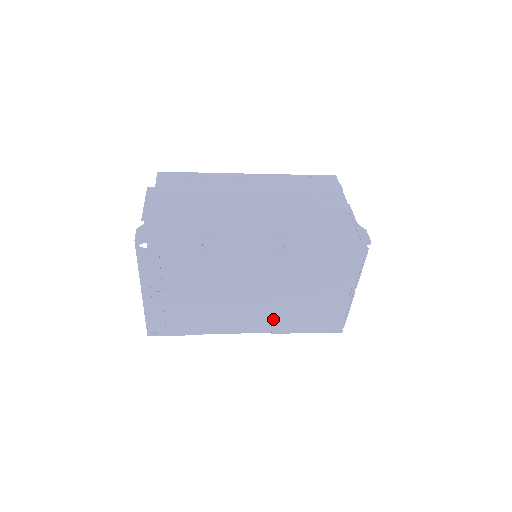
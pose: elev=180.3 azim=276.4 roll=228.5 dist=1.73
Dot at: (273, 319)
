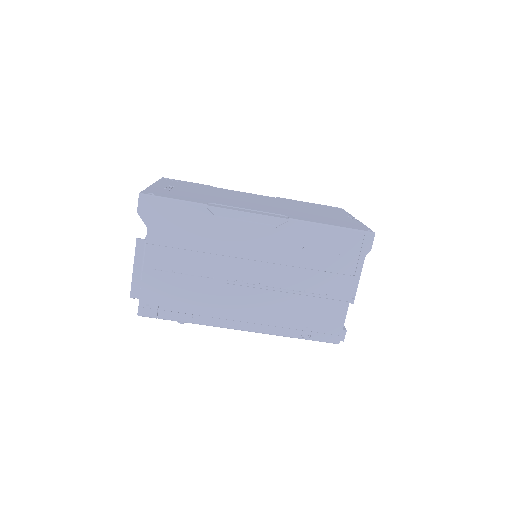
Dot at: (285, 213)
